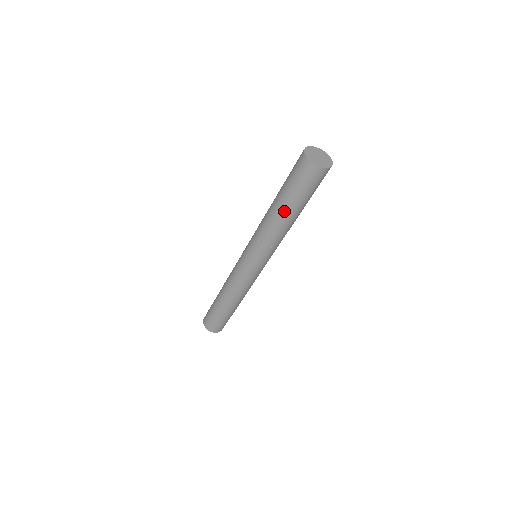
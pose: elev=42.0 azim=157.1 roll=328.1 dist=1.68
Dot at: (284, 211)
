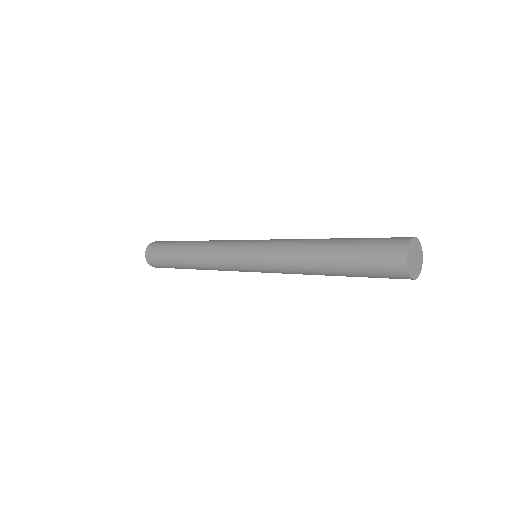
Dot at: (329, 265)
